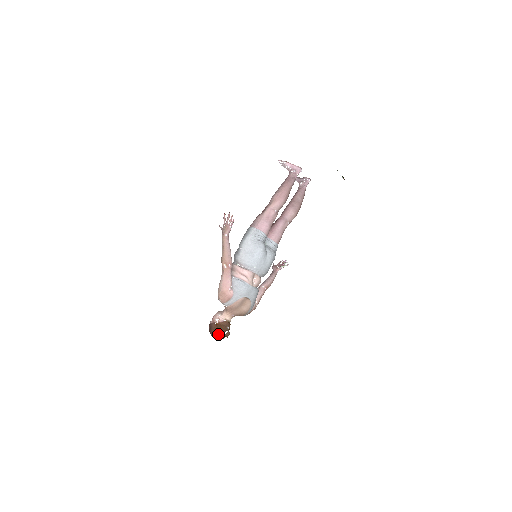
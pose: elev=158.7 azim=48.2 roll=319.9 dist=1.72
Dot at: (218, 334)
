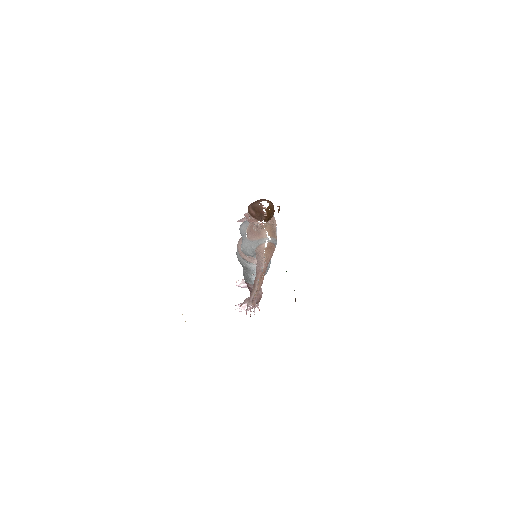
Dot at: occluded
